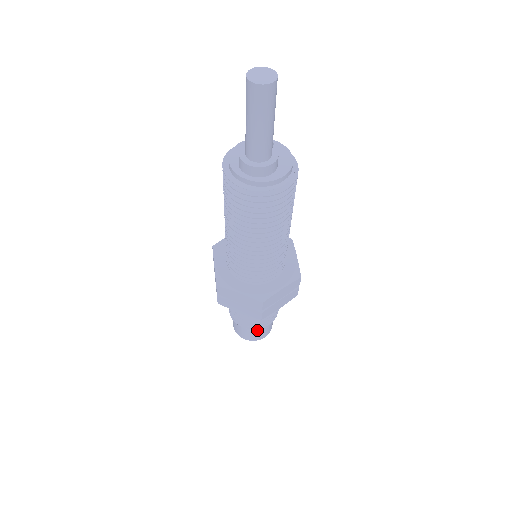
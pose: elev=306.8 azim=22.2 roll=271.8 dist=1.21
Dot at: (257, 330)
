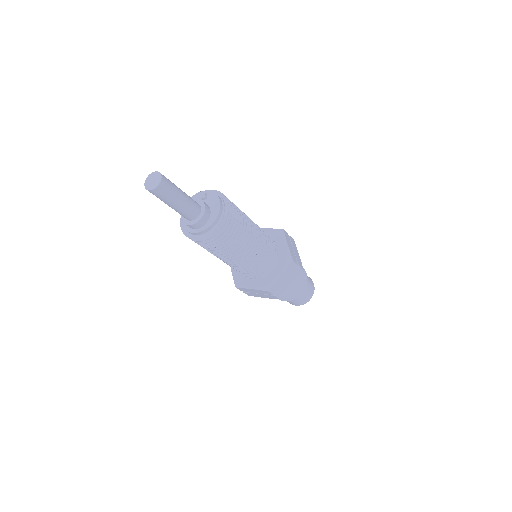
Dot at: (297, 299)
